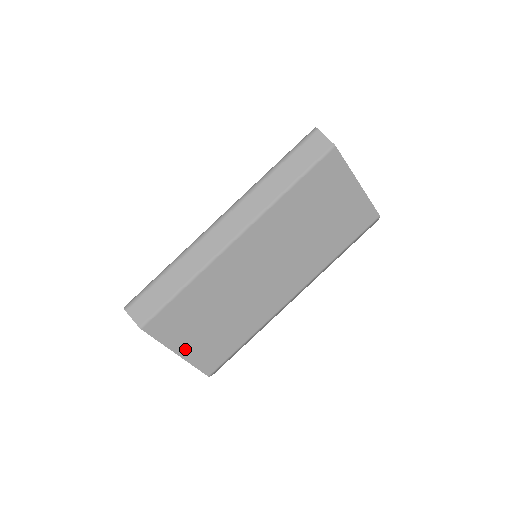
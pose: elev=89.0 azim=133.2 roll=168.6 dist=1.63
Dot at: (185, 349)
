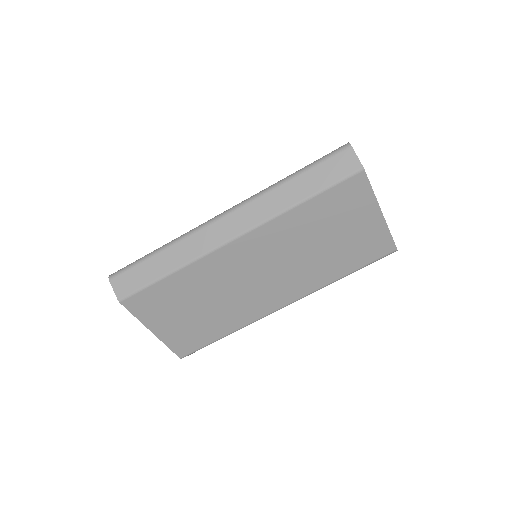
Dot at: (161, 329)
